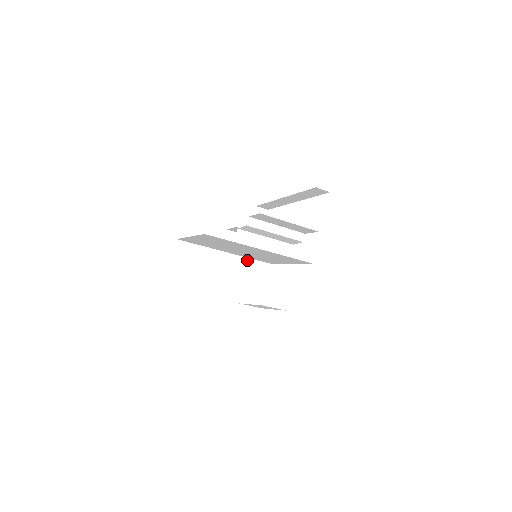
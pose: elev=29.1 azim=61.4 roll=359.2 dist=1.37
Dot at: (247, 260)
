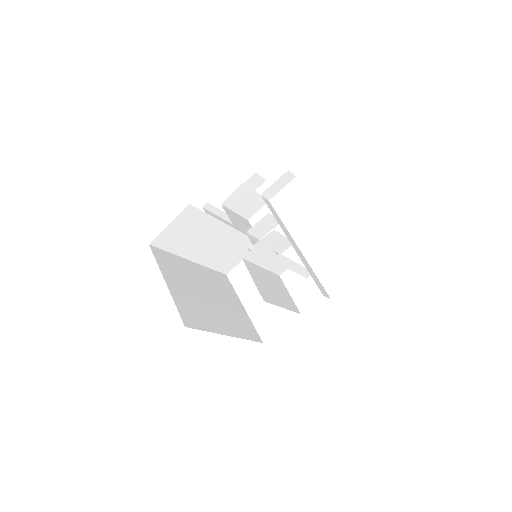
Dot at: (244, 236)
